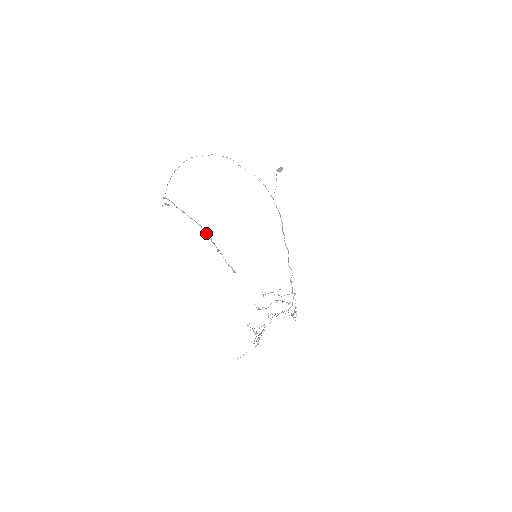
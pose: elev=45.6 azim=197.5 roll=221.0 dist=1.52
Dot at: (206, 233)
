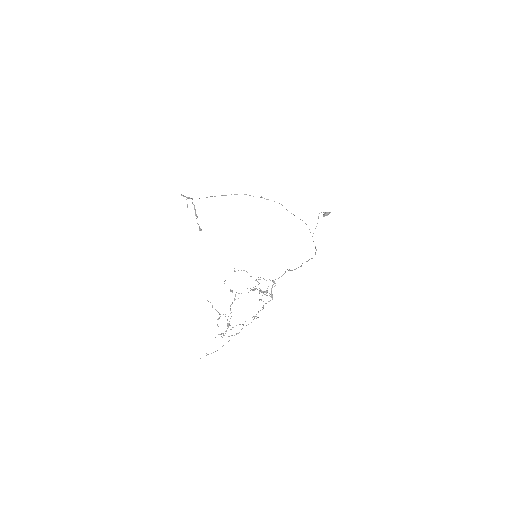
Dot at: occluded
